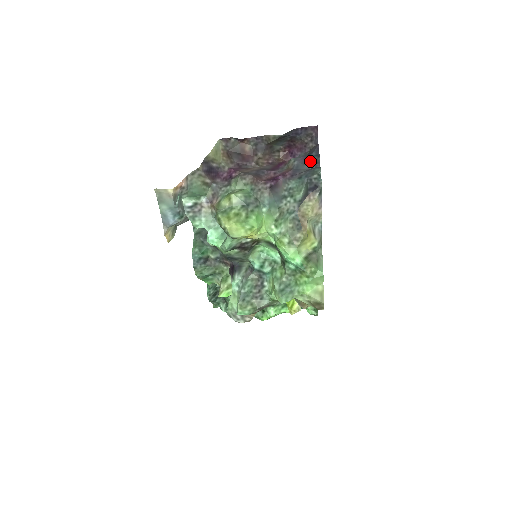
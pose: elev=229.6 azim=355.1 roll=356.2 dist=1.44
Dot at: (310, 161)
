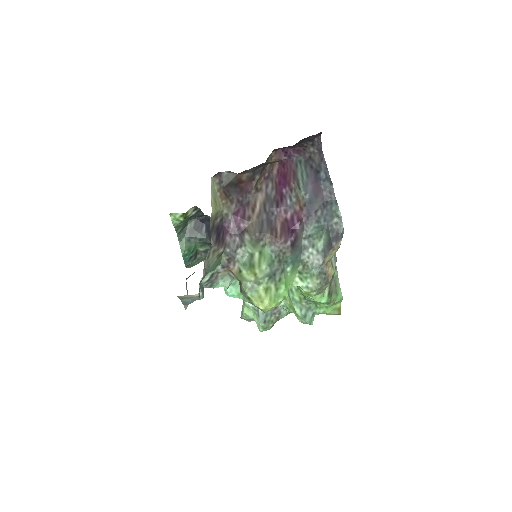
Dot at: (322, 189)
